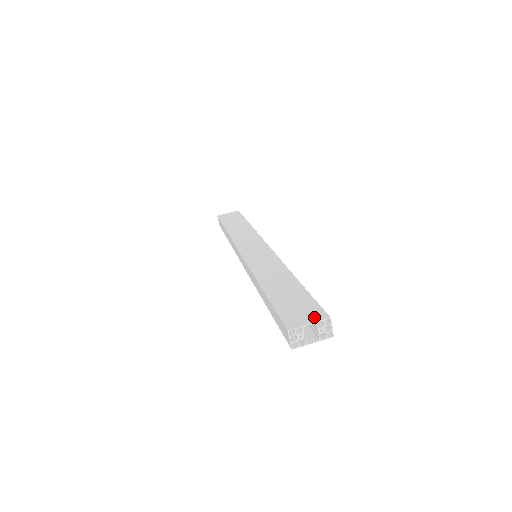
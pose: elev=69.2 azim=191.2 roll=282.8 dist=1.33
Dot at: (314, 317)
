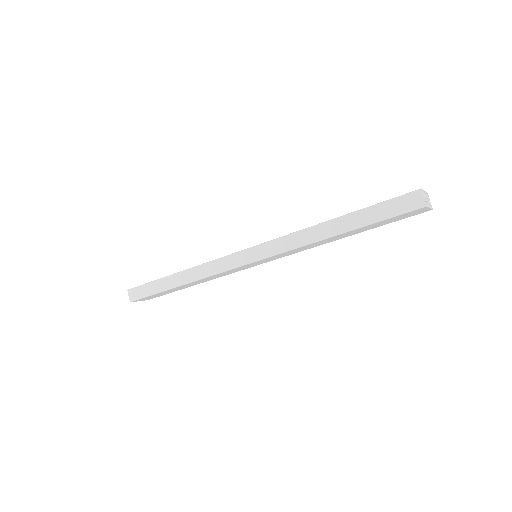
Dot at: occluded
